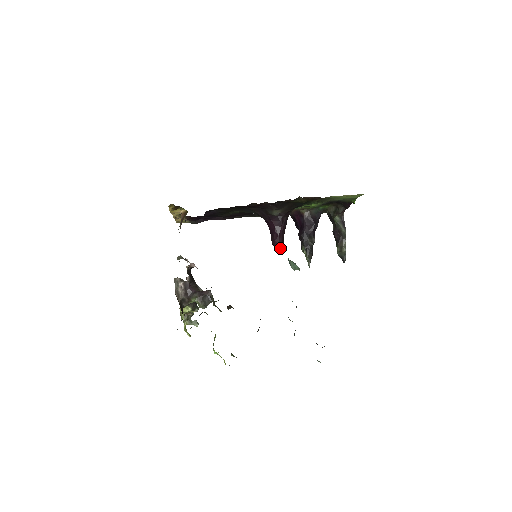
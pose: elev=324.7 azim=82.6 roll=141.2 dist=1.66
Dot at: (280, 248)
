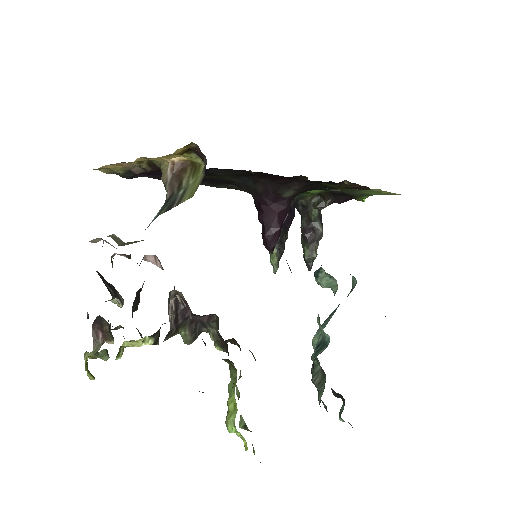
Dot at: occluded
